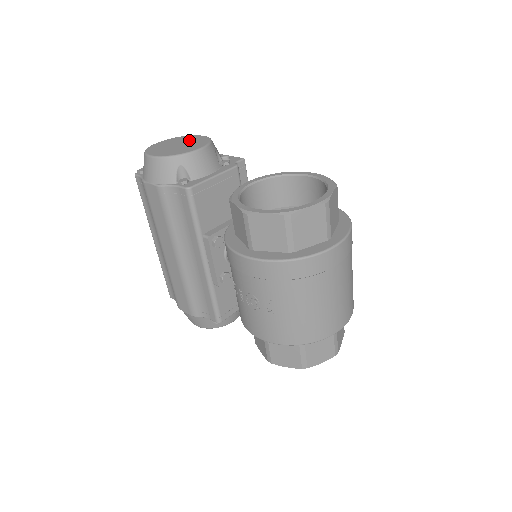
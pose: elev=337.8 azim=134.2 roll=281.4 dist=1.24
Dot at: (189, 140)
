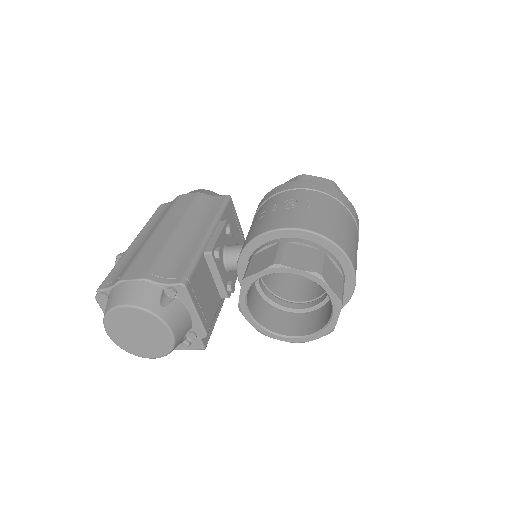
Dot at: occluded
